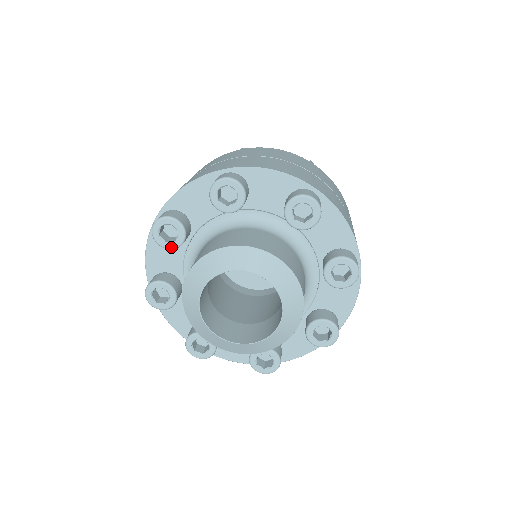
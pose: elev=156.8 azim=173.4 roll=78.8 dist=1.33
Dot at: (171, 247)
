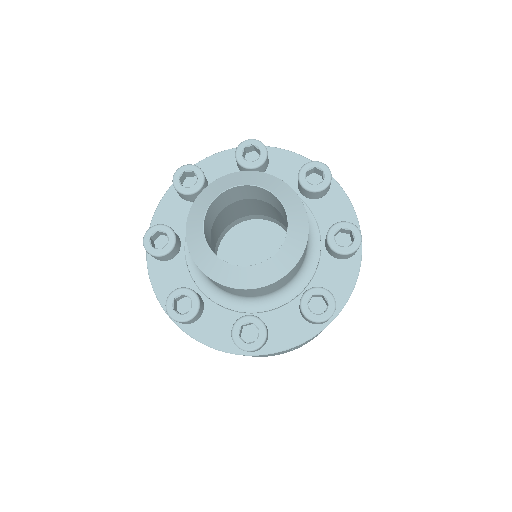
Dot at: (241, 162)
